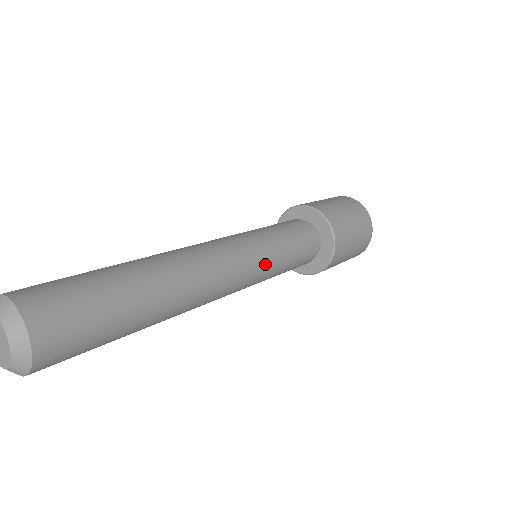
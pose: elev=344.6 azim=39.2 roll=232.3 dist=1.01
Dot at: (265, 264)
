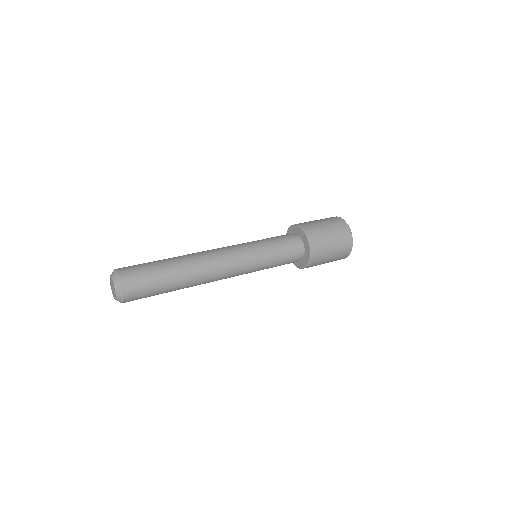
Dot at: (254, 259)
